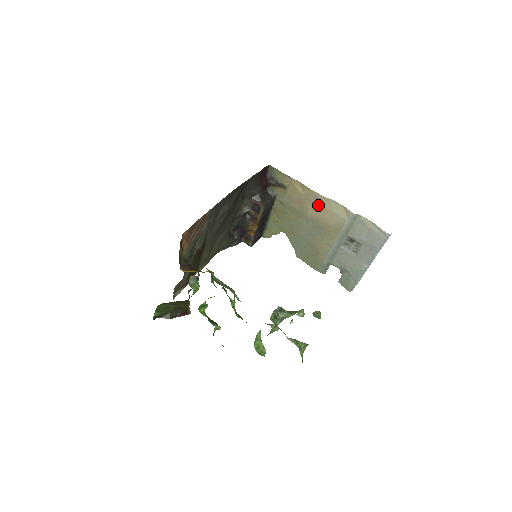
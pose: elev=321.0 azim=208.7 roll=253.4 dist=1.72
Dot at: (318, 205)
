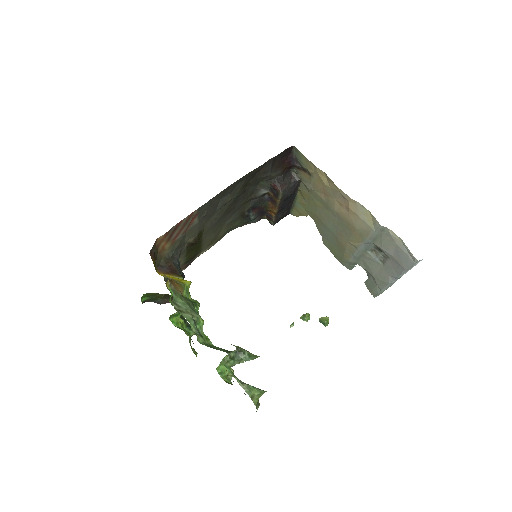
Dot at: (344, 203)
